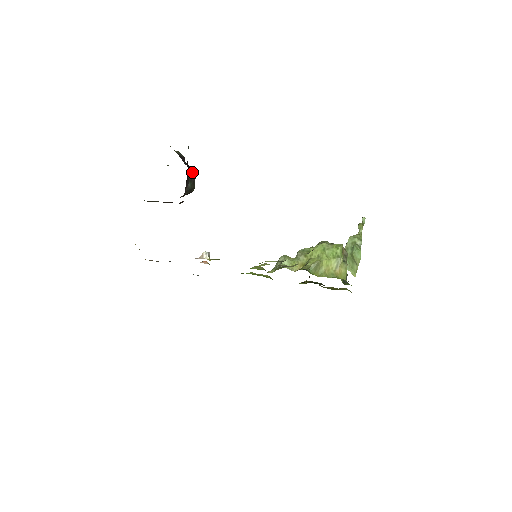
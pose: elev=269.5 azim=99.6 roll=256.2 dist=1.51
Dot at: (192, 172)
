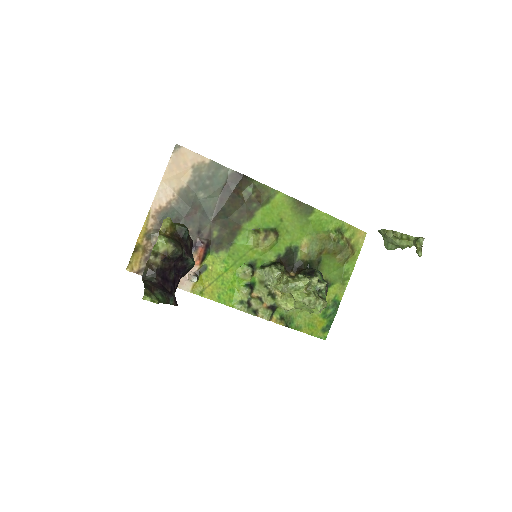
Dot at: occluded
